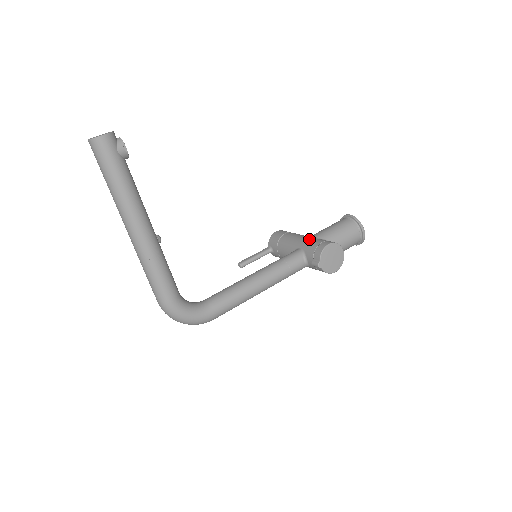
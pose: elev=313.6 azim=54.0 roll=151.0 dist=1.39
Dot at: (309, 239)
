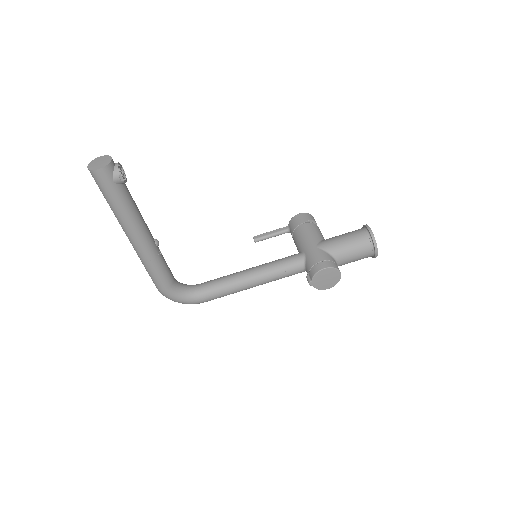
Dot at: (315, 248)
